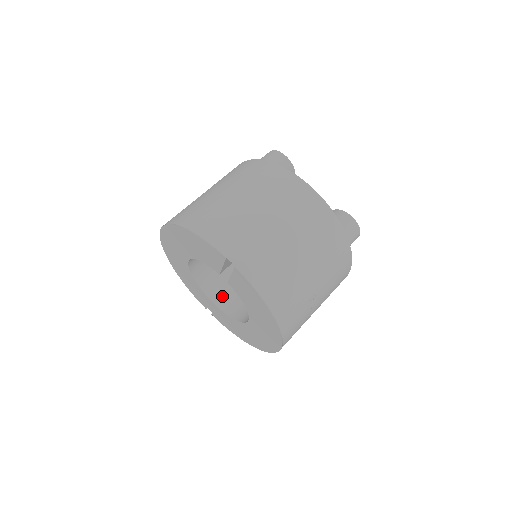
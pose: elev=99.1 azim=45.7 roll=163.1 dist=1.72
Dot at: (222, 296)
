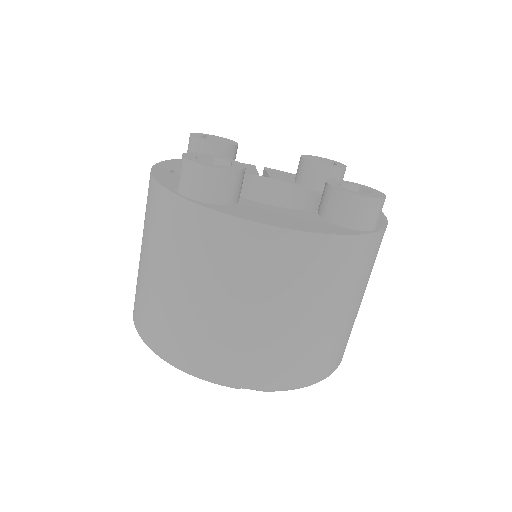
Dot at: occluded
